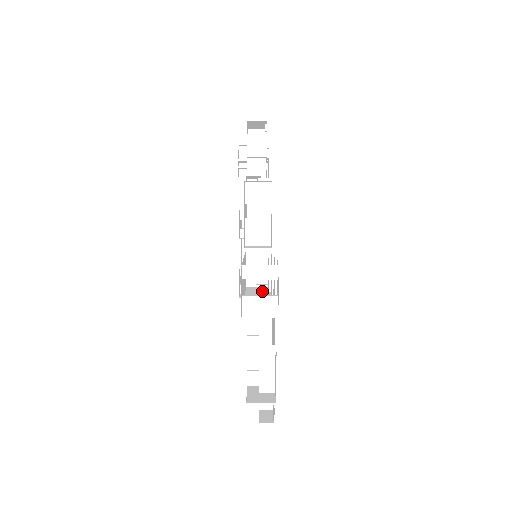
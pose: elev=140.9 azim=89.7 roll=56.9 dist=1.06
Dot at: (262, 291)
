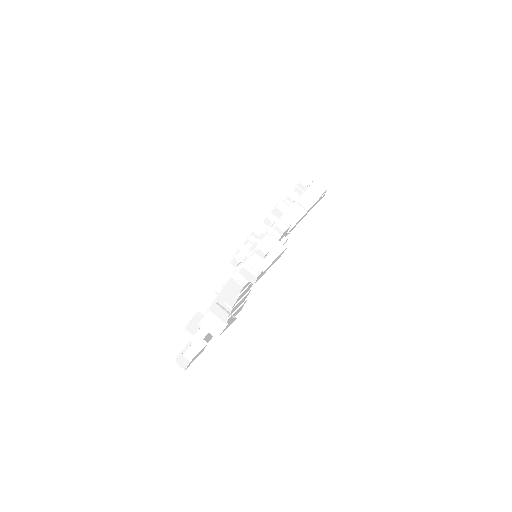
Dot at: (235, 292)
